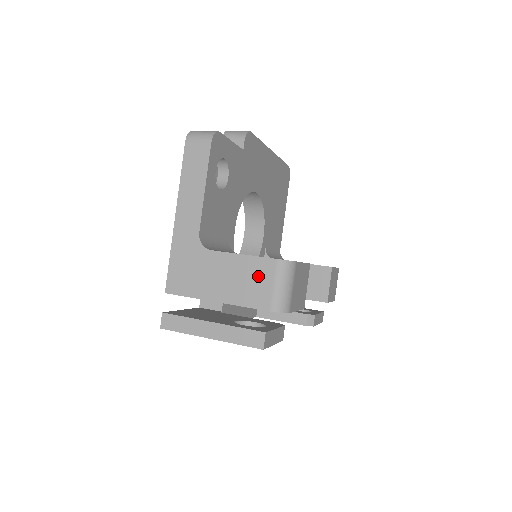
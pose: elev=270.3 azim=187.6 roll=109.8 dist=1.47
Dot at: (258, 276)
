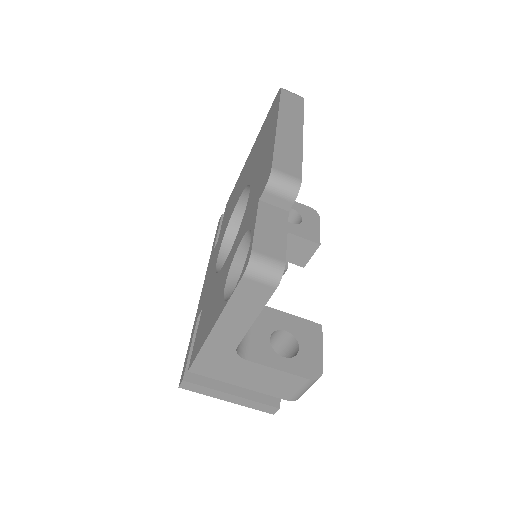
Dot at: (287, 384)
